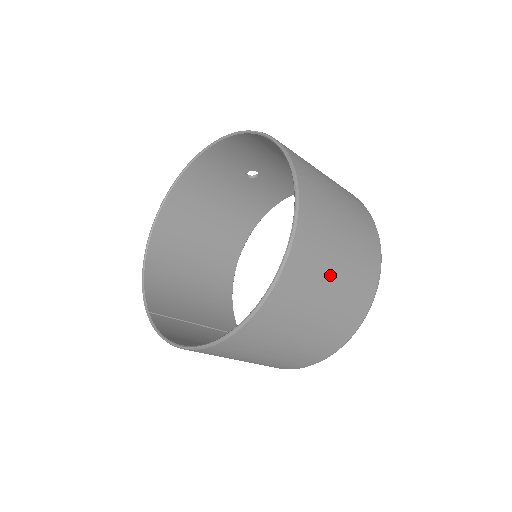
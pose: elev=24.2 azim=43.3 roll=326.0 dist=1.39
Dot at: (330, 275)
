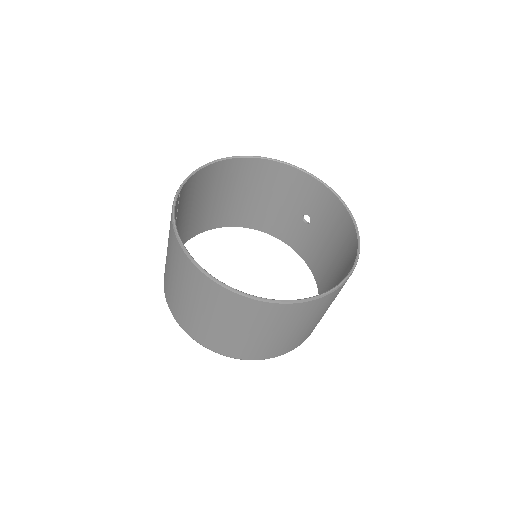
Dot at: (286, 329)
